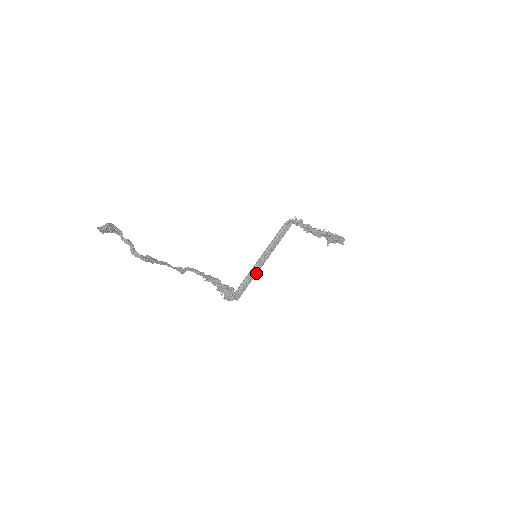
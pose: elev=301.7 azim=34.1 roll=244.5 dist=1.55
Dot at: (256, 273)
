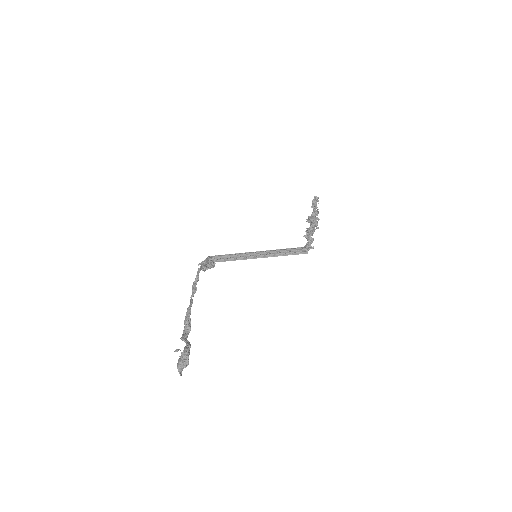
Dot at: (245, 259)
